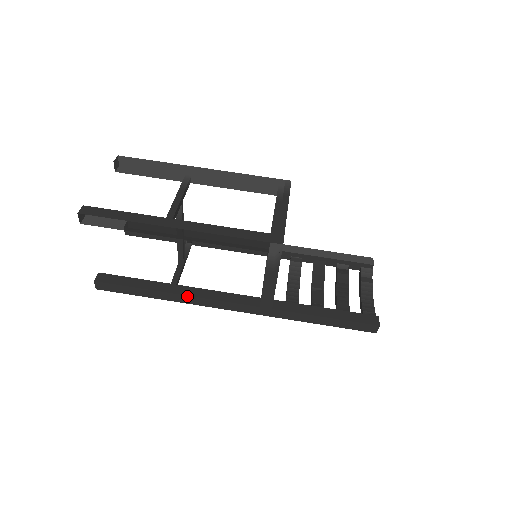
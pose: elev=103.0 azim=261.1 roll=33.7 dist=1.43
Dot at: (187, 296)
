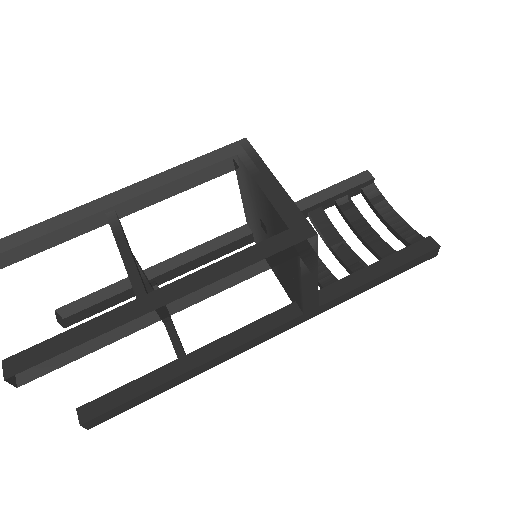
Dot at: (211, 360)
